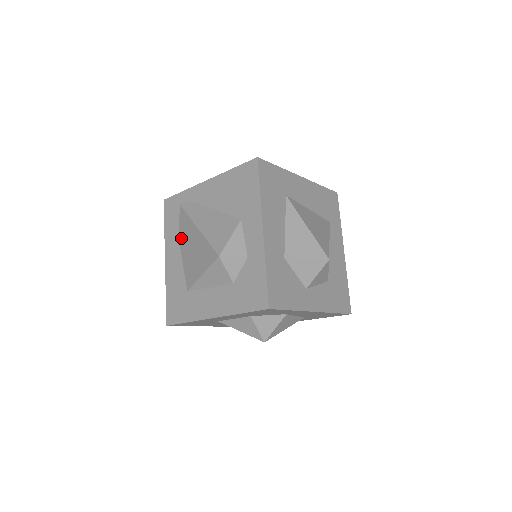
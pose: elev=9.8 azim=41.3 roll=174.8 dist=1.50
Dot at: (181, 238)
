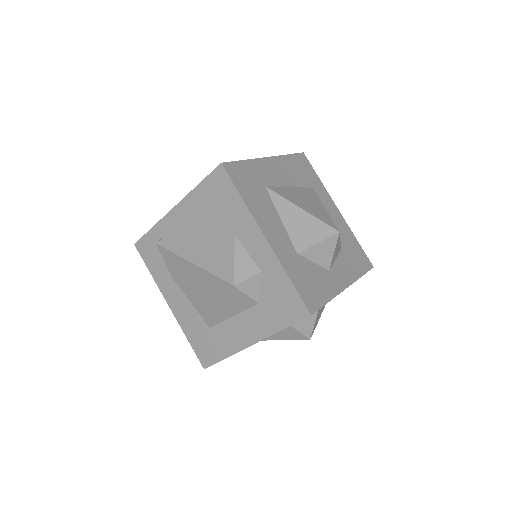
Dot at: (175, 277)
